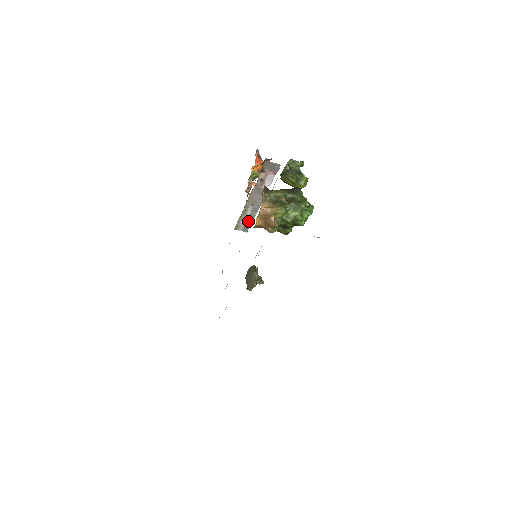
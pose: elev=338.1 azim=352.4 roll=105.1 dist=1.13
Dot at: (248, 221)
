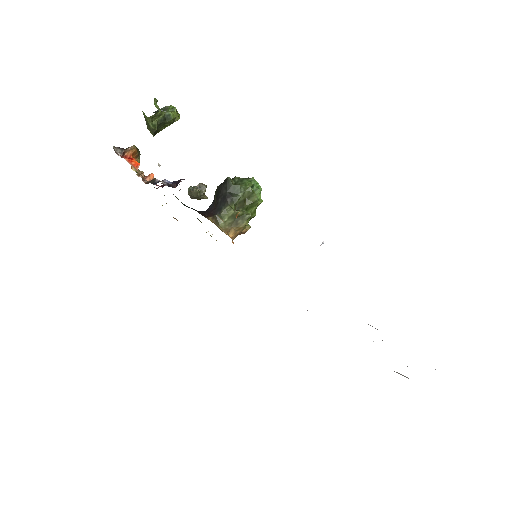
Dot at: occluded
